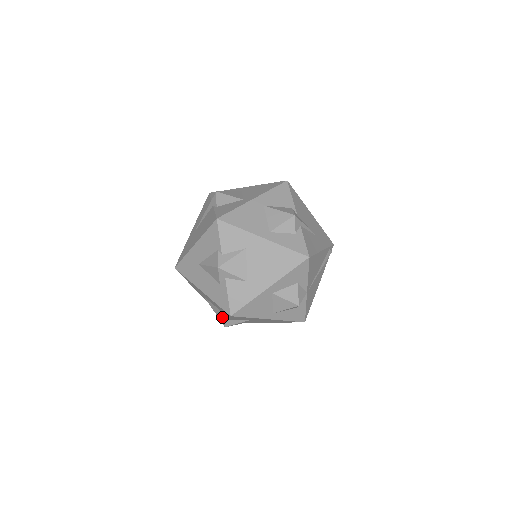
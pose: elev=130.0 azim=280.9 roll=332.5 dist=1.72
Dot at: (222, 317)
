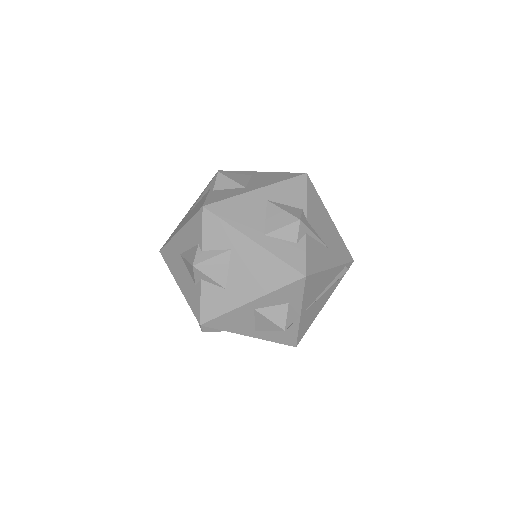
Dot at: occluded
